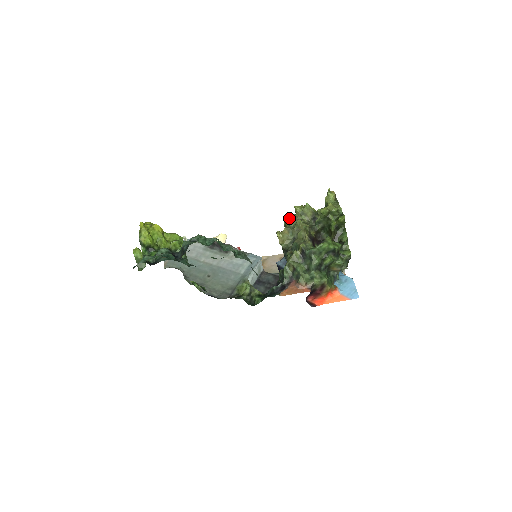
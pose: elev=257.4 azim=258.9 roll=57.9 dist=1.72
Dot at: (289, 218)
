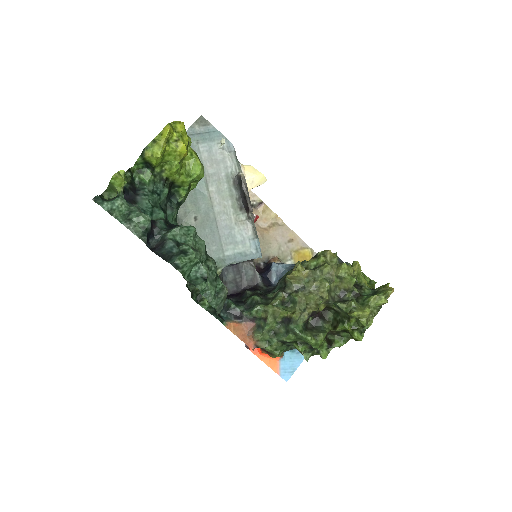
Dot at: (326, 262)
